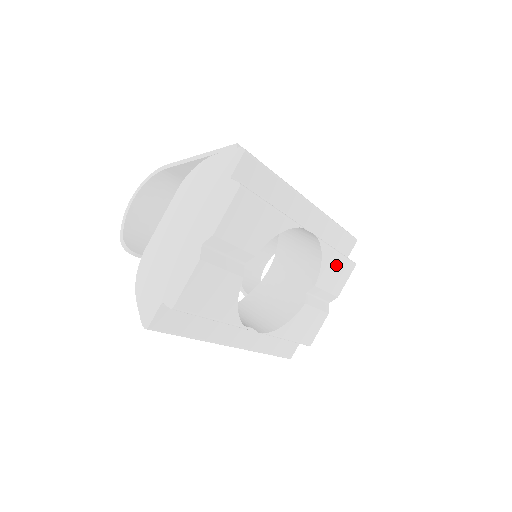
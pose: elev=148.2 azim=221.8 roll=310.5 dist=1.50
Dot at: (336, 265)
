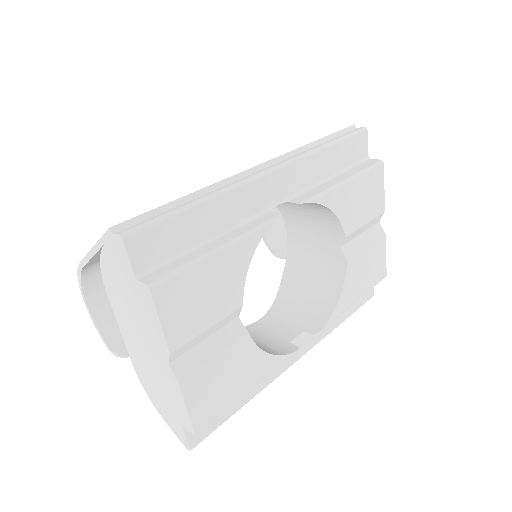
Dot at: (356, 192)
